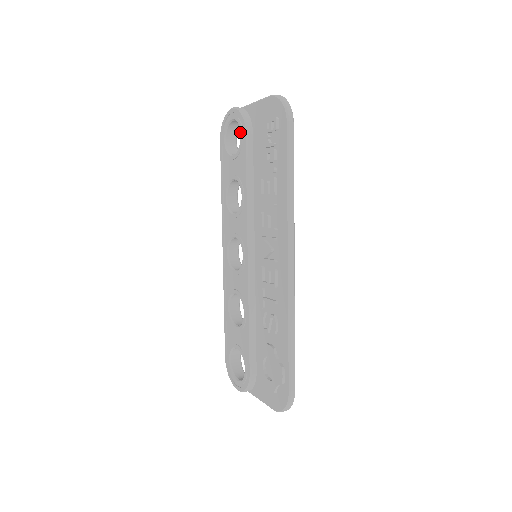
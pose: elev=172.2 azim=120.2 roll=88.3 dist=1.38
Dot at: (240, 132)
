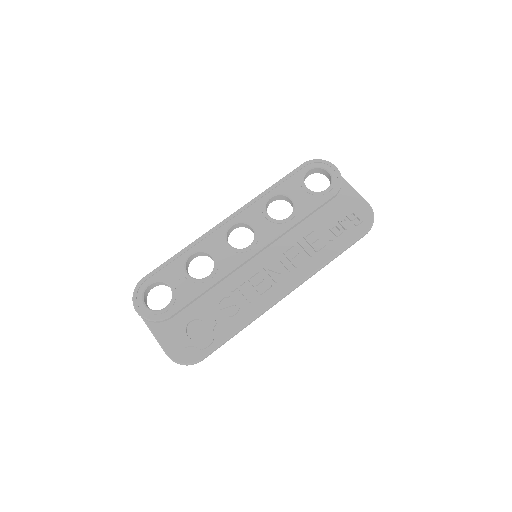
Dot at: (329, 188)
